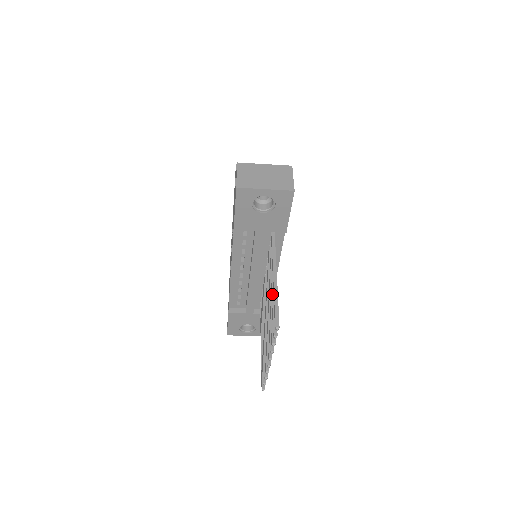
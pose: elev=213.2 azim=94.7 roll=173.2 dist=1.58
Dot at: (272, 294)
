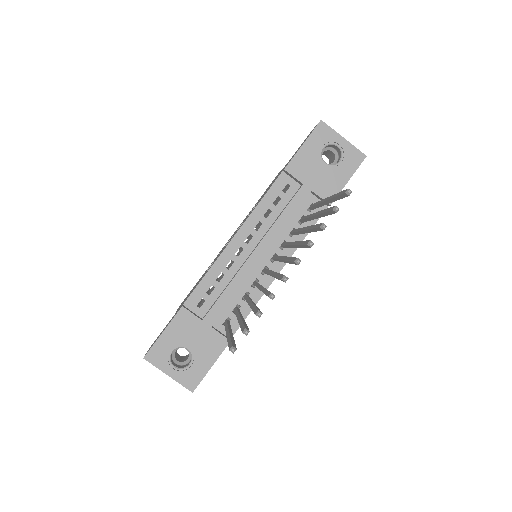
Dot at: (319, 211)
